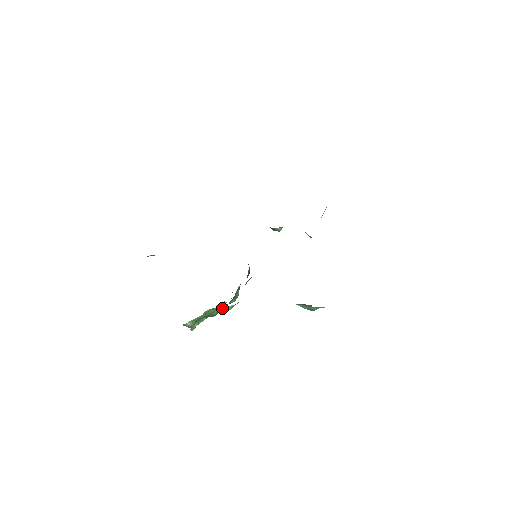
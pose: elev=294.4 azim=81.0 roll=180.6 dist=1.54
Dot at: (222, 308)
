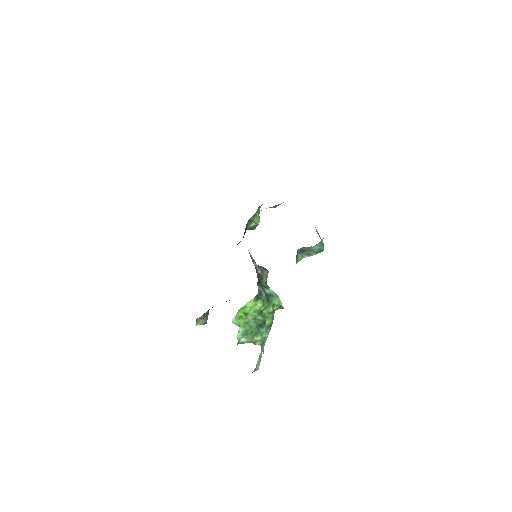
Dot at: (249, 308)
